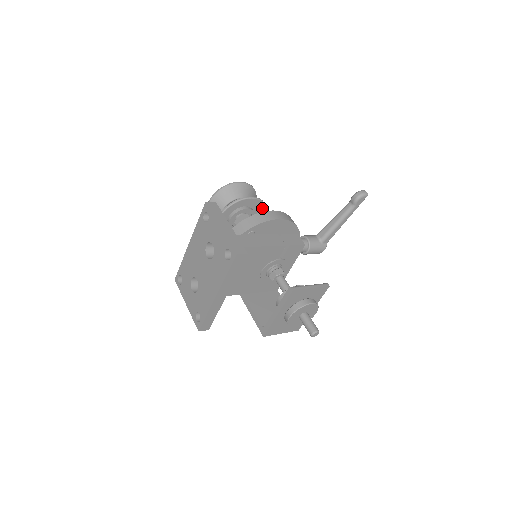
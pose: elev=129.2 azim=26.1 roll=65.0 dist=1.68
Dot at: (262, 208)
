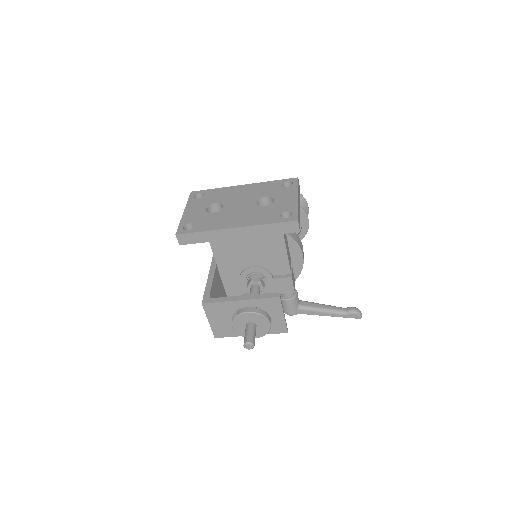
Dot at: (299, 237)
